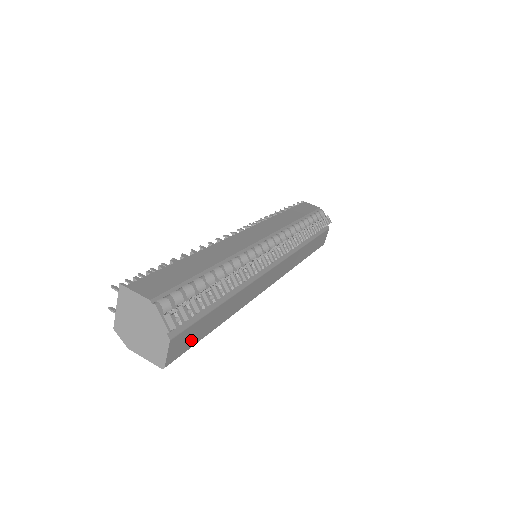
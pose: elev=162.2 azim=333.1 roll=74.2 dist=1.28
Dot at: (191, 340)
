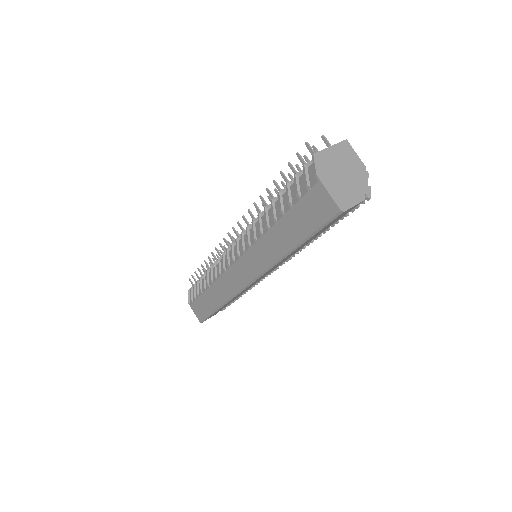
Dot at: (328, 225)
